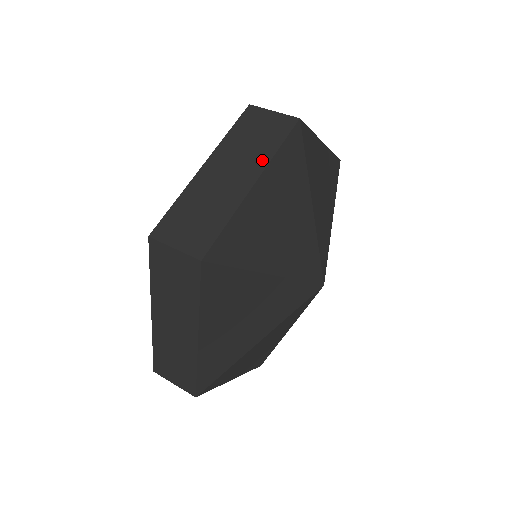
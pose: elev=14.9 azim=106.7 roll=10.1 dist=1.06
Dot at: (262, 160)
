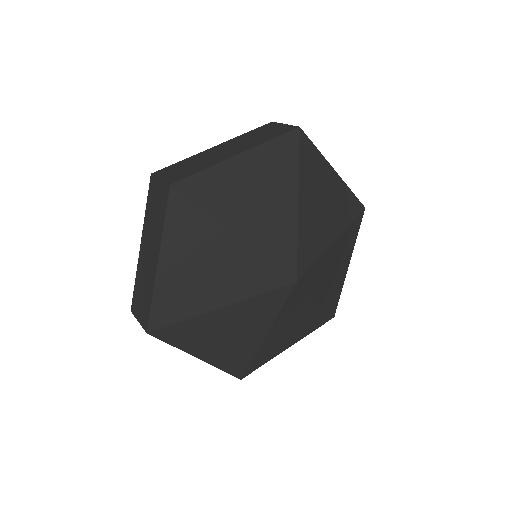
Dot at: (255, 144)
